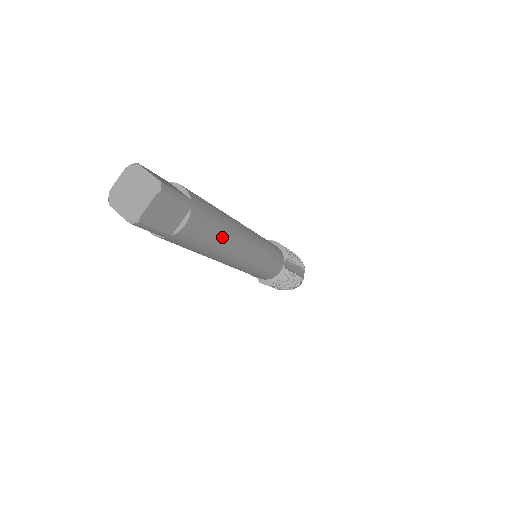
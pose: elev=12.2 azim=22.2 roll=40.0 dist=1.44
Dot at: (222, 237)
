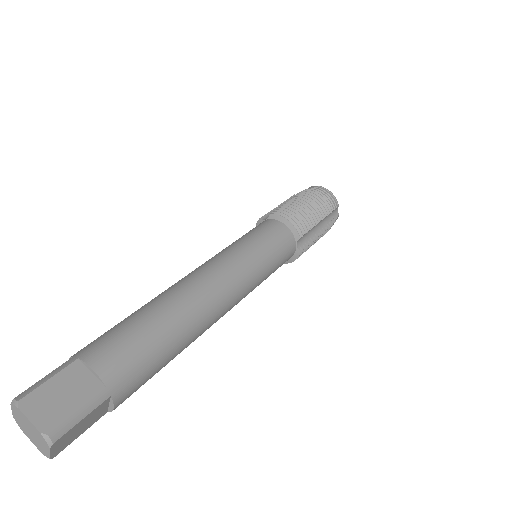
Dot at: (178, 350)
